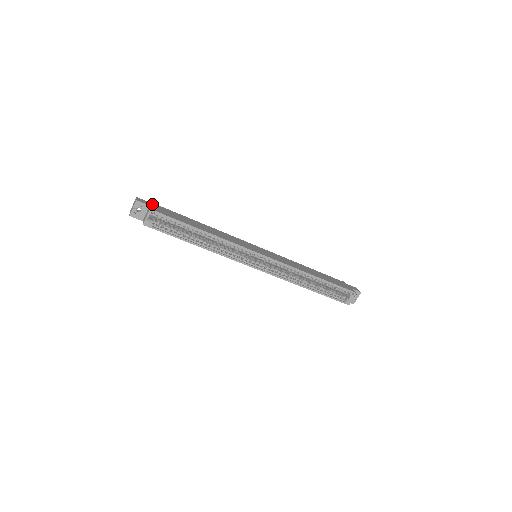
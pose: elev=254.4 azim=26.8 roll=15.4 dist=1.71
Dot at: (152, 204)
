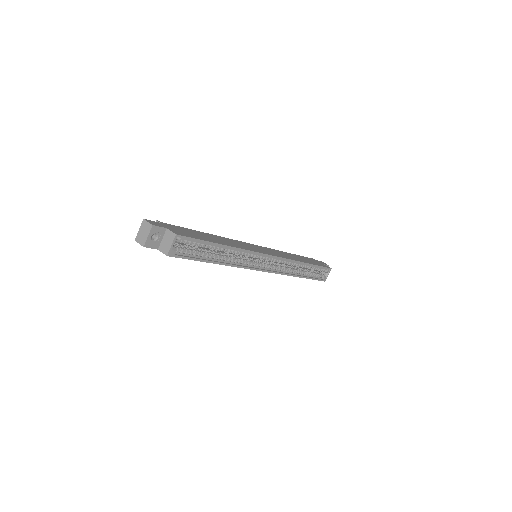
Dot at: (163, 224)
